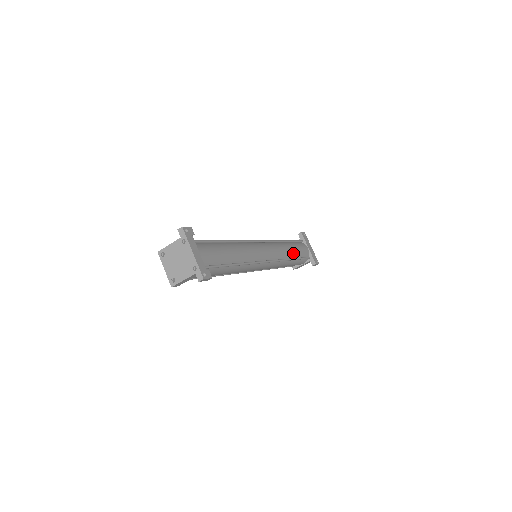
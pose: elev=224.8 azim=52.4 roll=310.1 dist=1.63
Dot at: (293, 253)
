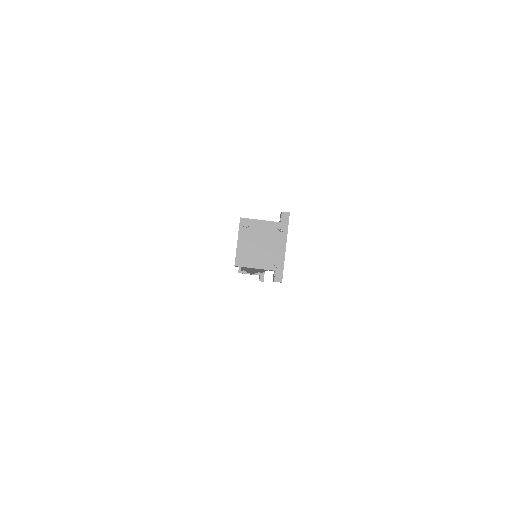
Dot at: occluded
